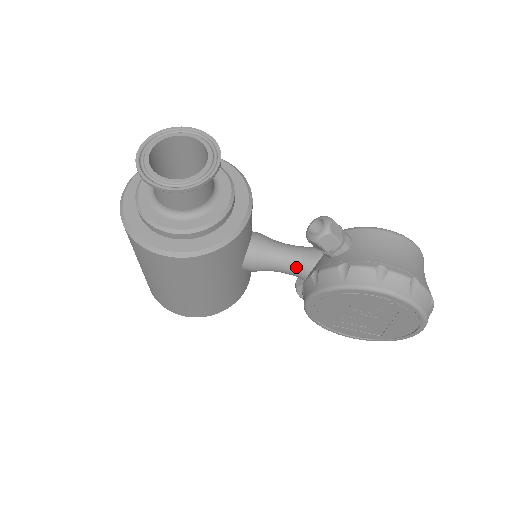
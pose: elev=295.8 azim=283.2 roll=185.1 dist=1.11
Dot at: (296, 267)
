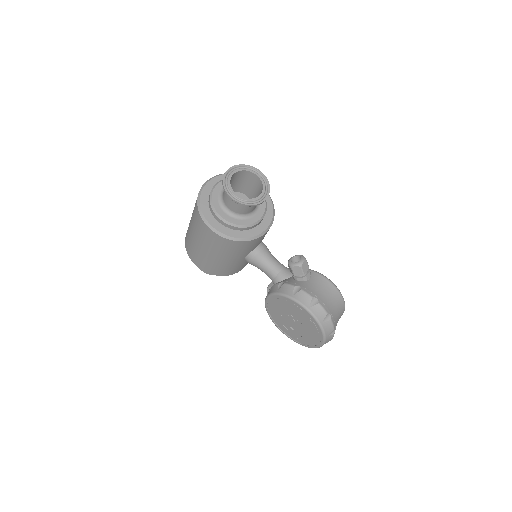
Dot at: (274, 275)
